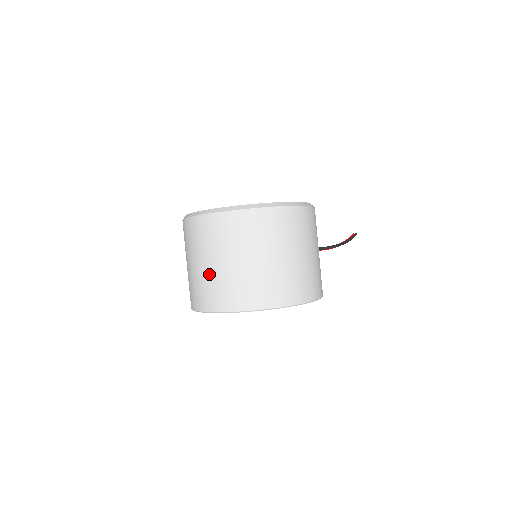
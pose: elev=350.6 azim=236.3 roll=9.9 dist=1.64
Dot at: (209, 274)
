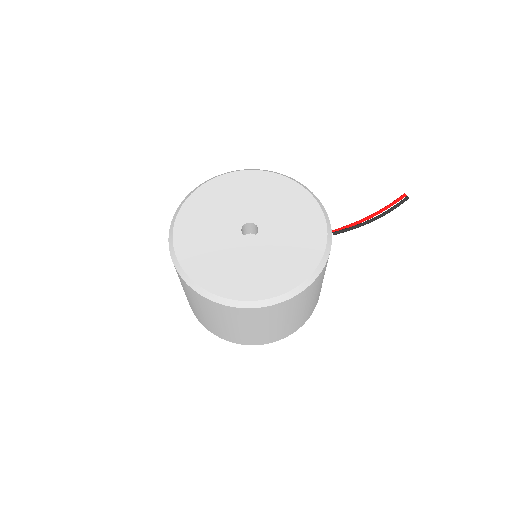
Dot at: (193, 306)
